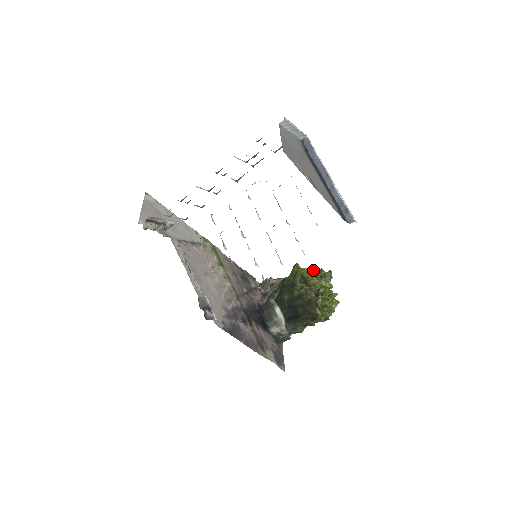
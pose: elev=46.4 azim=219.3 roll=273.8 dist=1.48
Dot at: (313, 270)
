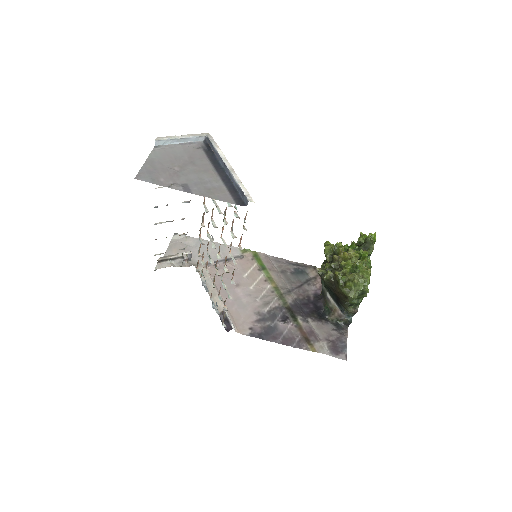
Dot at: occluded
